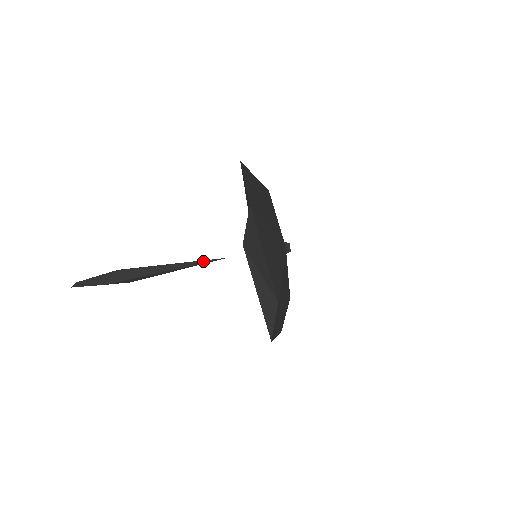
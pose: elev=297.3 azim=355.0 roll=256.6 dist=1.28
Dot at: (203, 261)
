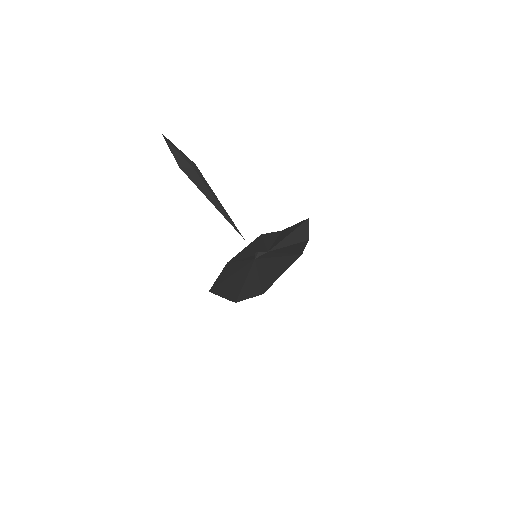
Dot at: (234, 226)
